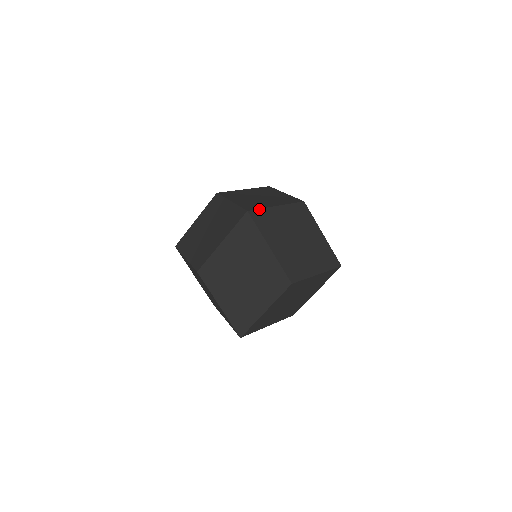
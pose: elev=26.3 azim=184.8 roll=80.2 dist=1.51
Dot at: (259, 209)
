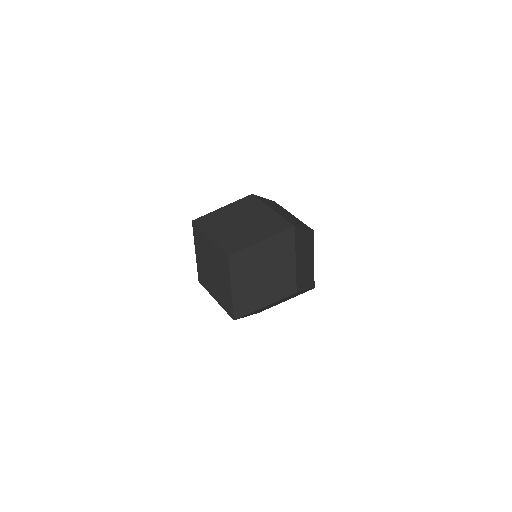
Dot at: (203, 216)
